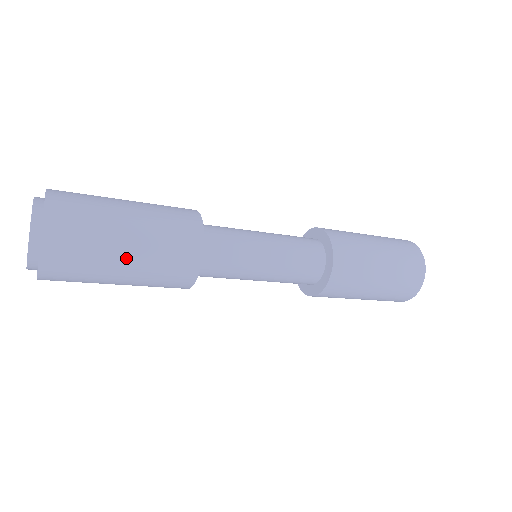
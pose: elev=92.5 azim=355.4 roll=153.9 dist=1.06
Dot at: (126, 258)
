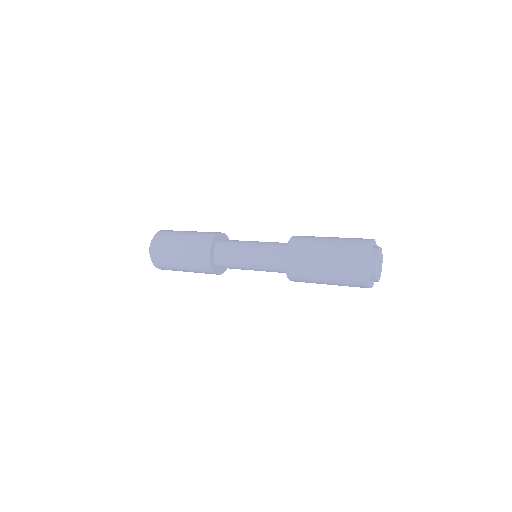
Dot at: (181, 264)
